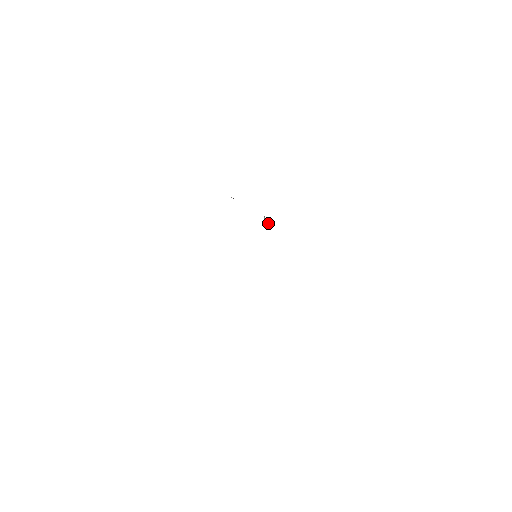
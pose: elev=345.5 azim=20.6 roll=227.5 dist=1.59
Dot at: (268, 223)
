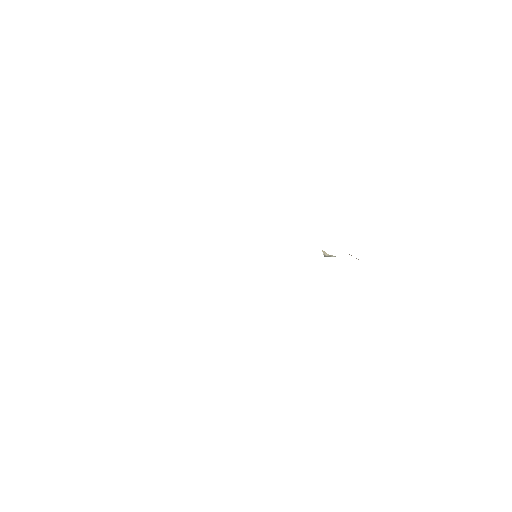
Dot at: occluded
